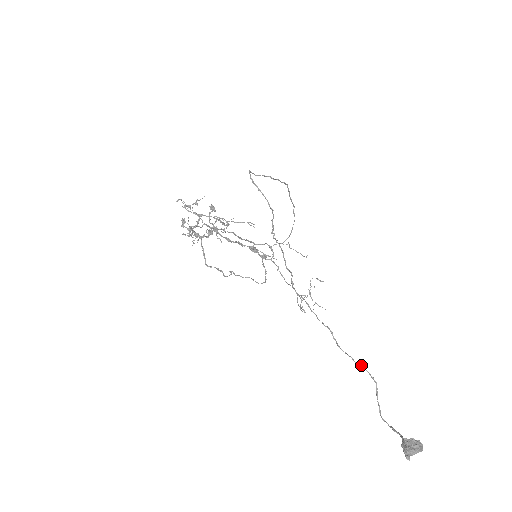
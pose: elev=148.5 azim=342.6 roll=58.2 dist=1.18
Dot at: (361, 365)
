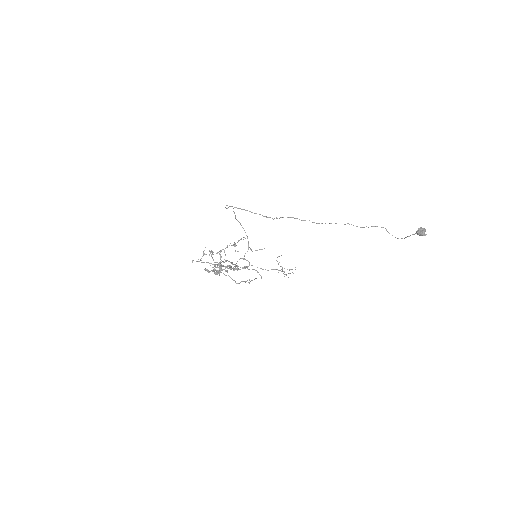
Dot at: (373, 226)
